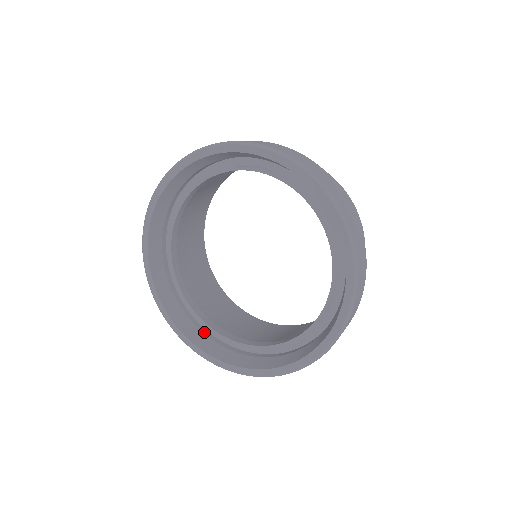
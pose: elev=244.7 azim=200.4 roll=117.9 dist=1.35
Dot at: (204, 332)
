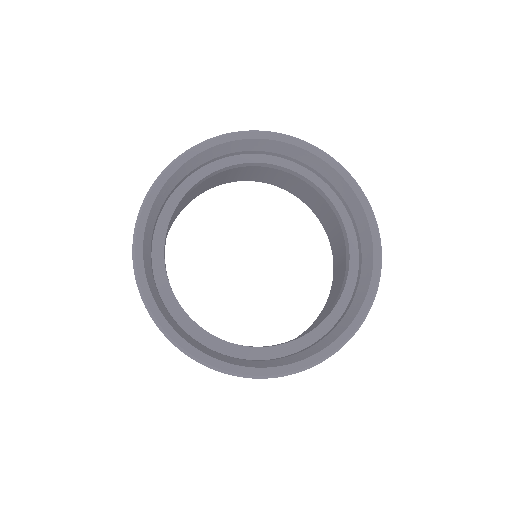
Dot at: (188, 334)
